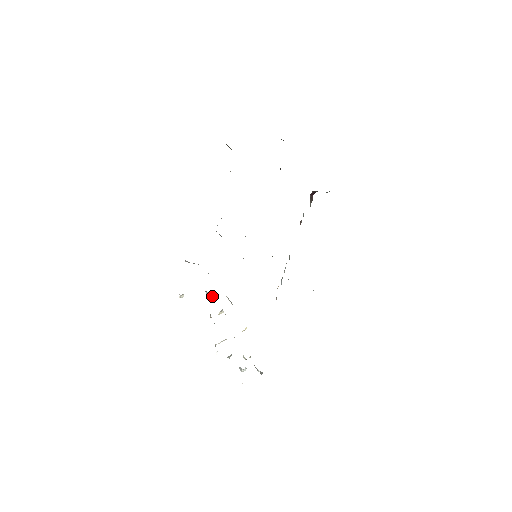
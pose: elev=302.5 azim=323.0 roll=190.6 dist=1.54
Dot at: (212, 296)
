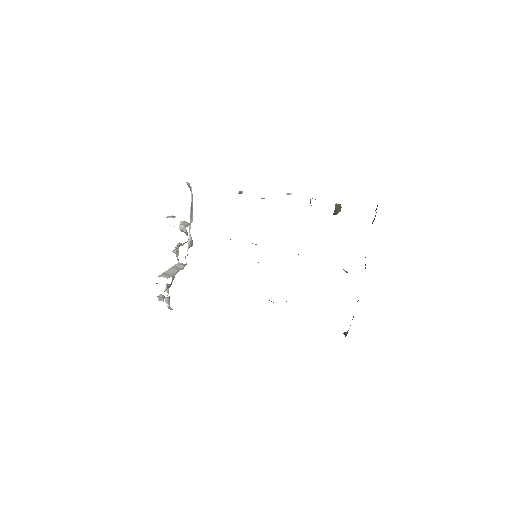
Dot at: (185, 232)
